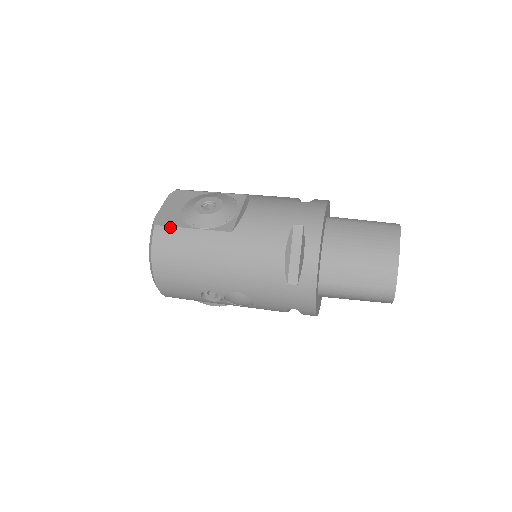
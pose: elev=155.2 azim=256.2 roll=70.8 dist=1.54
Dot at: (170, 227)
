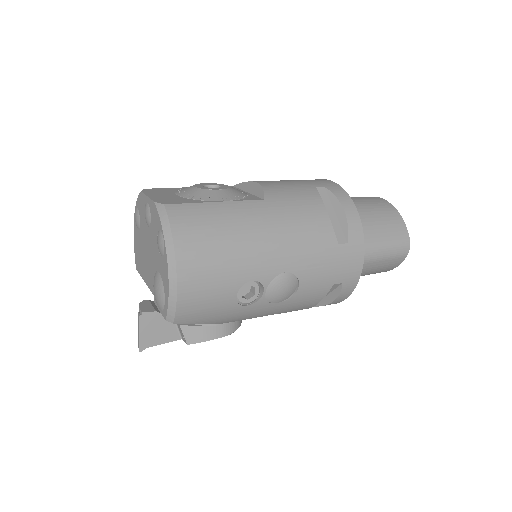
Dot at: (187, 204)
